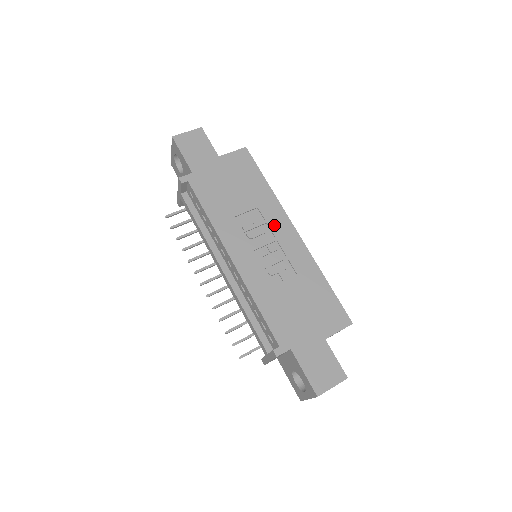
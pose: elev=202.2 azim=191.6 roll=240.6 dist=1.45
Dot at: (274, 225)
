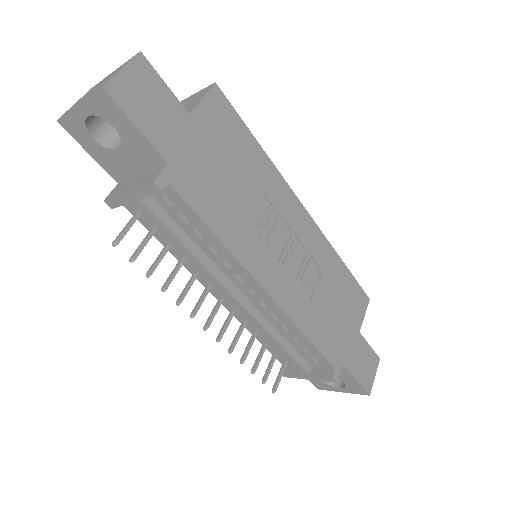
Dot at: (286, 213)
